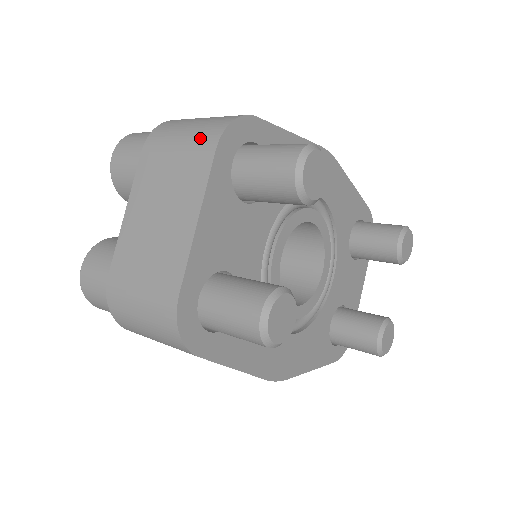
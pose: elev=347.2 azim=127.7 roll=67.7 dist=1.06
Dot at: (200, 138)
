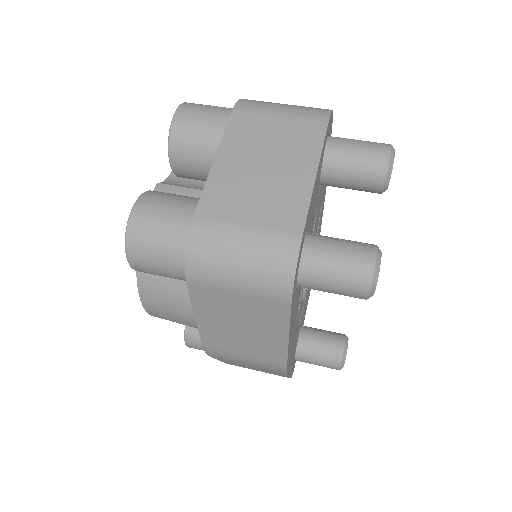
Dot at: (306, 114)
